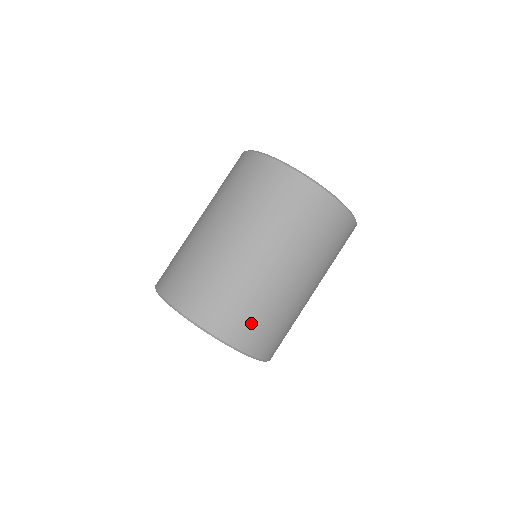
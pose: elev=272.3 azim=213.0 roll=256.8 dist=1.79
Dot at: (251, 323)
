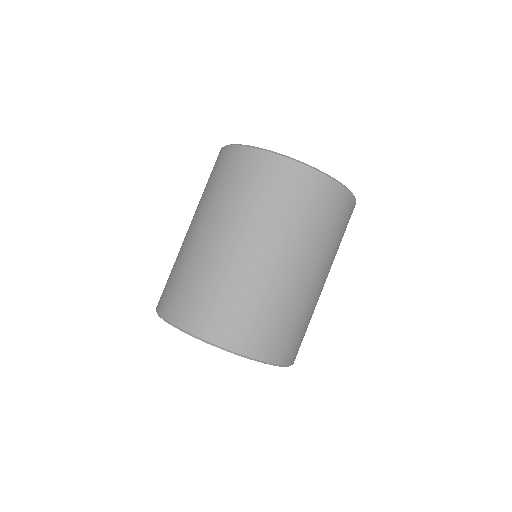
Dot at: (294, 337)
